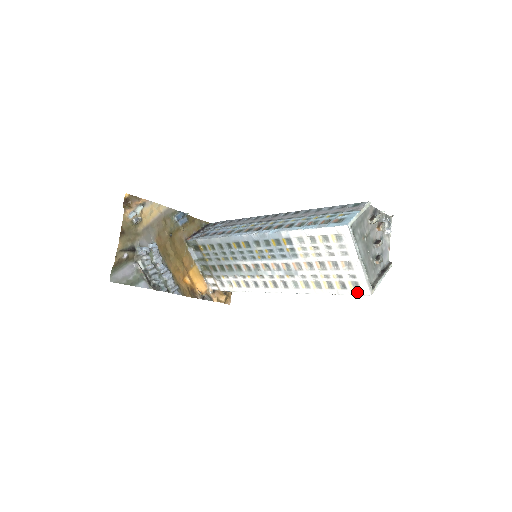
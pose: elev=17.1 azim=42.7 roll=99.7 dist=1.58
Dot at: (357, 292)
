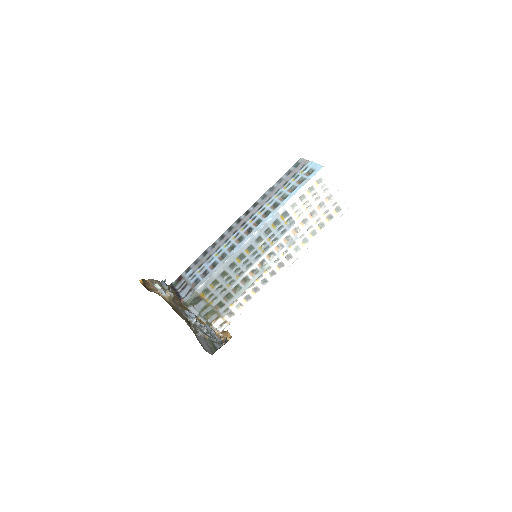
Dot at: (340, 214)
